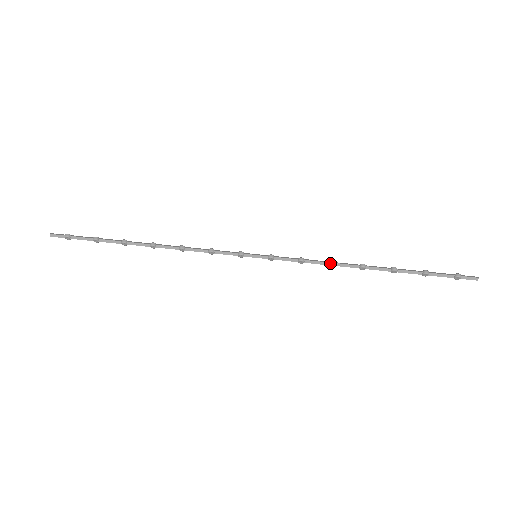
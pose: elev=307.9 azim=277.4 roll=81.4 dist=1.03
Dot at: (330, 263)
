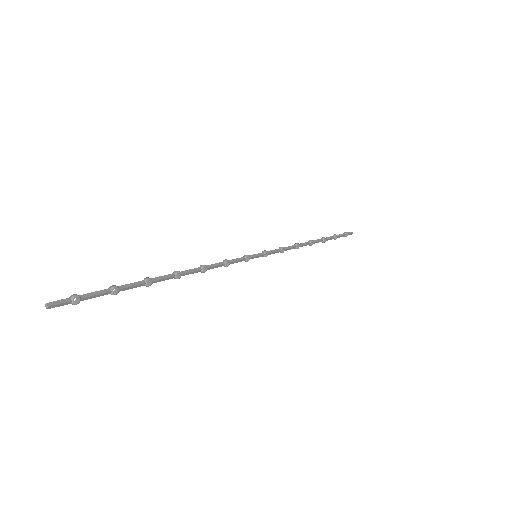
Dot at: (297, 244)
